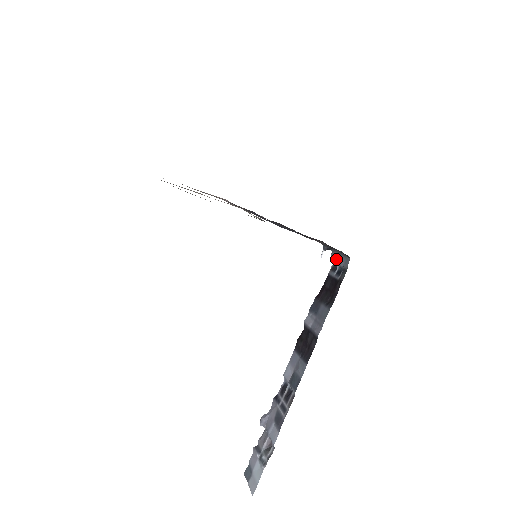
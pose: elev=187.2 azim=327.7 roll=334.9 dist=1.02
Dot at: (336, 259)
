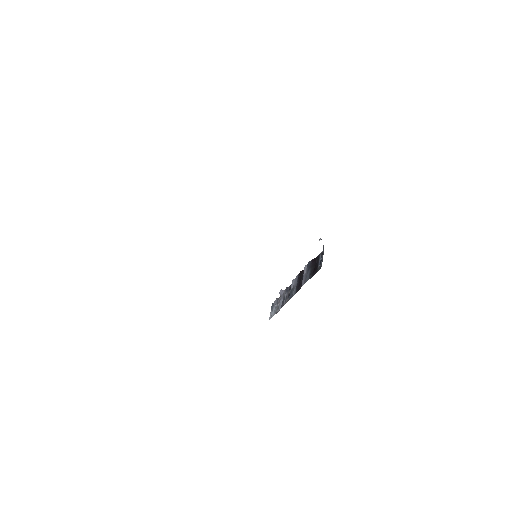
Dot at: (323, 252)
